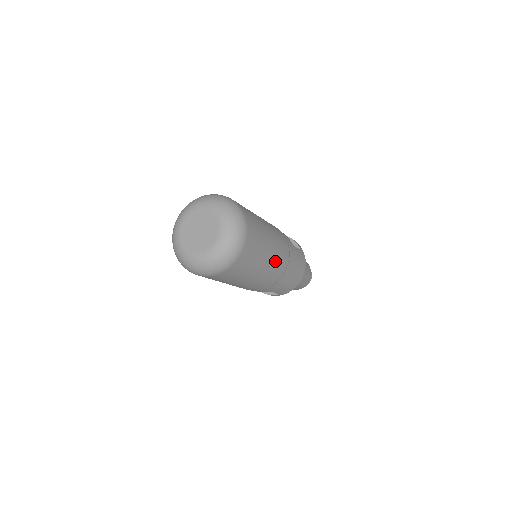
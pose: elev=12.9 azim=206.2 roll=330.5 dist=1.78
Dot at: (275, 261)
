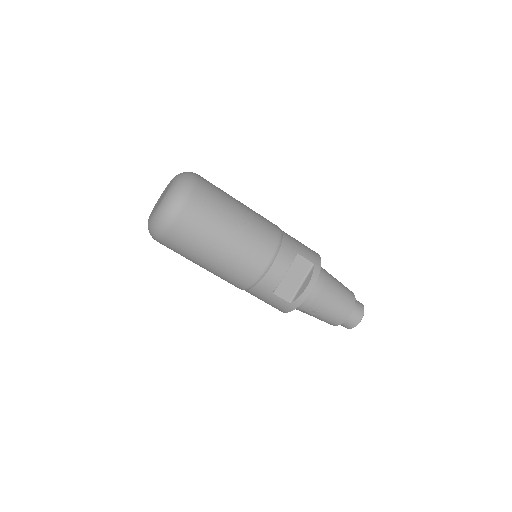
Dot at: occluded
